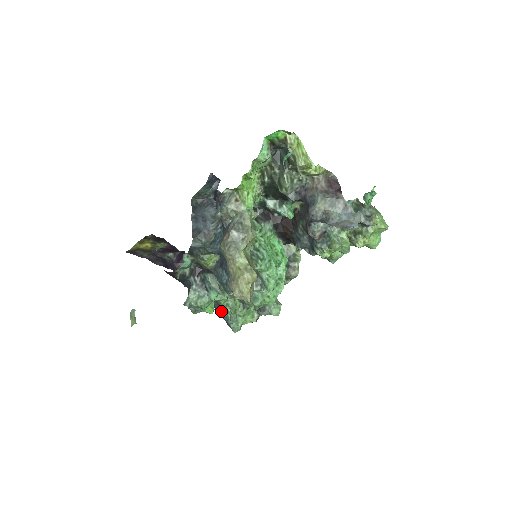
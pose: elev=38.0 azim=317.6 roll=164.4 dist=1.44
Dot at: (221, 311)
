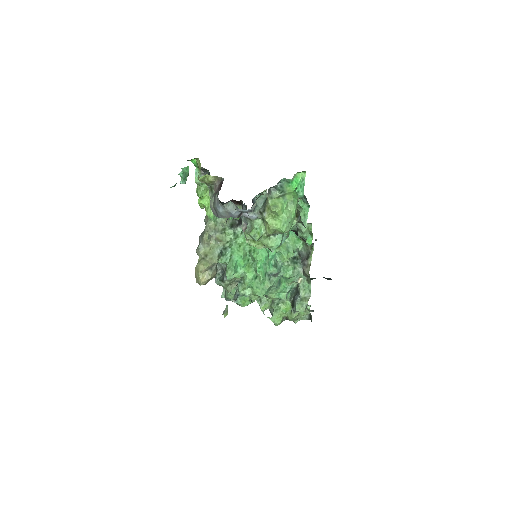
Dot at: occluded
